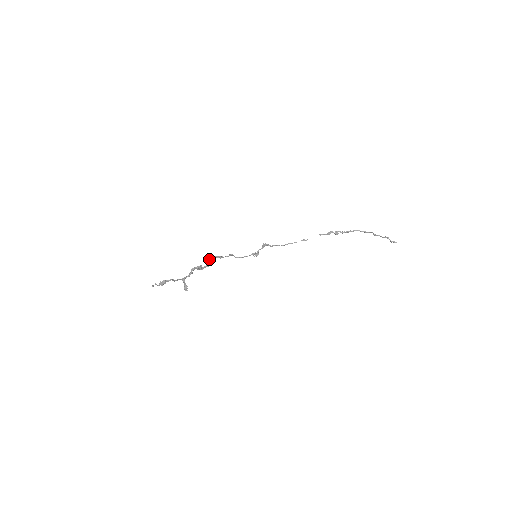
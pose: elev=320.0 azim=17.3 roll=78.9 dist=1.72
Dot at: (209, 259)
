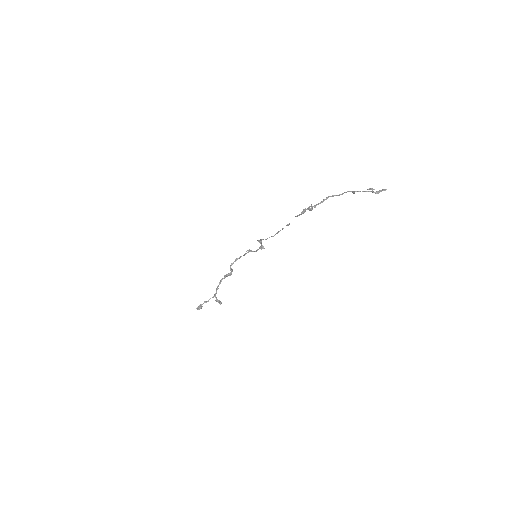
Dot at: (230, 266)
